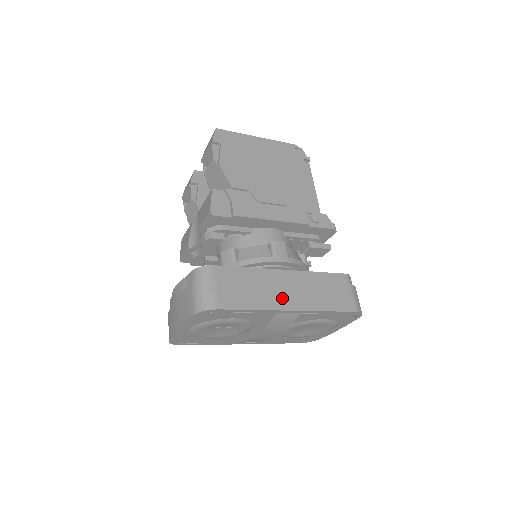
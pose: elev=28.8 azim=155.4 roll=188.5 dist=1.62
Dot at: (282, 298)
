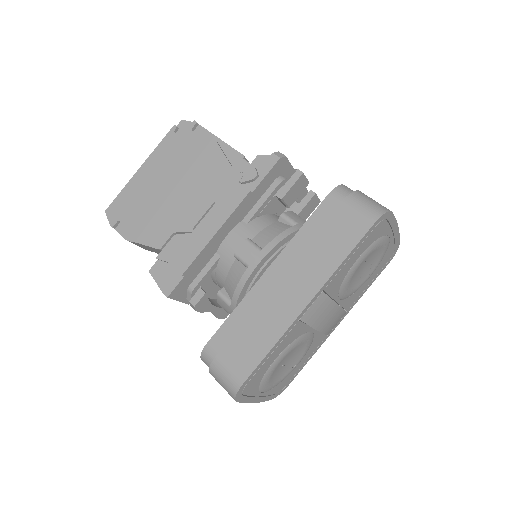
Dot at: (288, 303)
